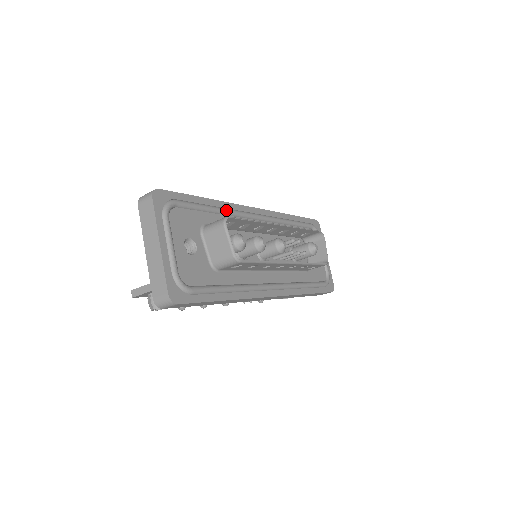
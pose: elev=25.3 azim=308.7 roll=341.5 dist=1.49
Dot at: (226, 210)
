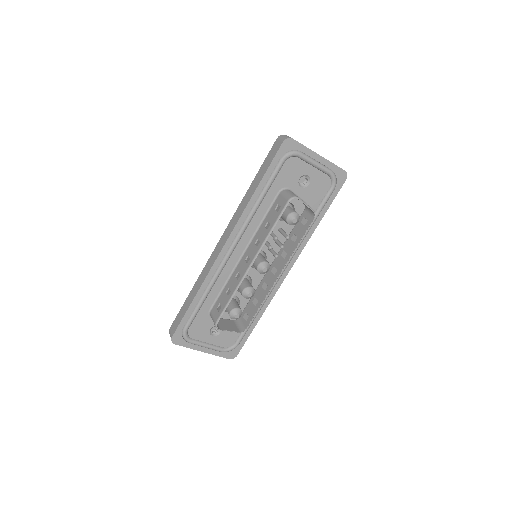
Dot at: (210, 286)
